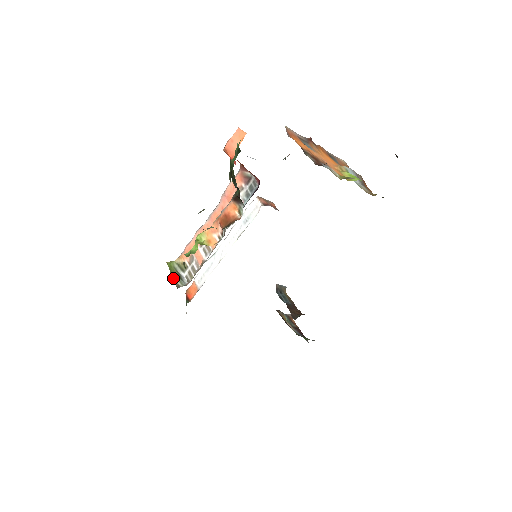
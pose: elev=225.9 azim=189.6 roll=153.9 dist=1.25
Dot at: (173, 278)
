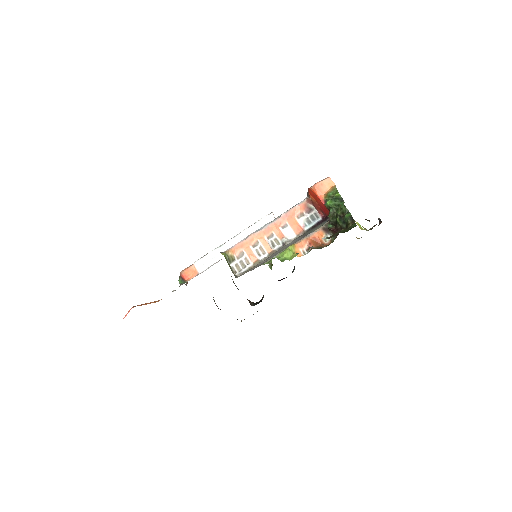
Dot at: (230, 268)
